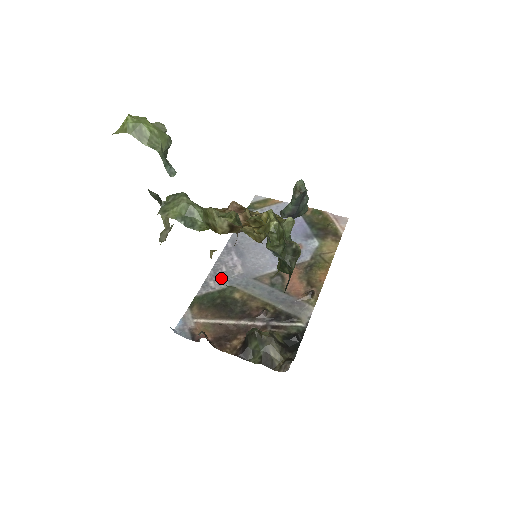
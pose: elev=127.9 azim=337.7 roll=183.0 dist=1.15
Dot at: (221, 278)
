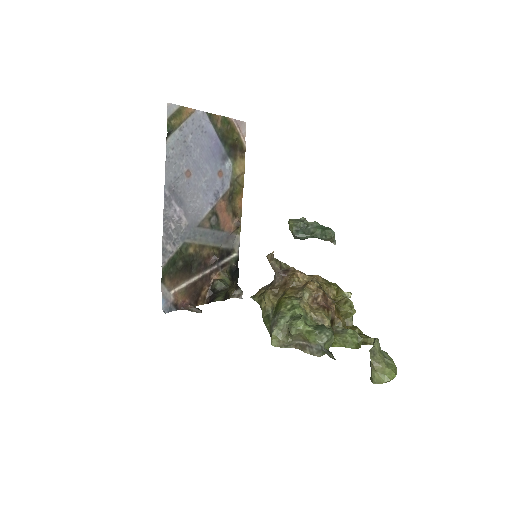
Dot at: (174, 238)
